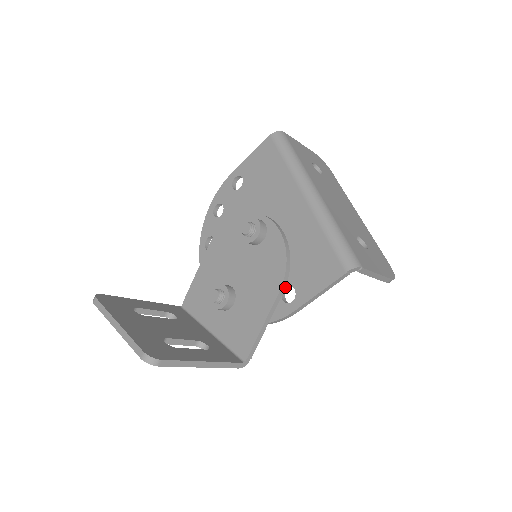
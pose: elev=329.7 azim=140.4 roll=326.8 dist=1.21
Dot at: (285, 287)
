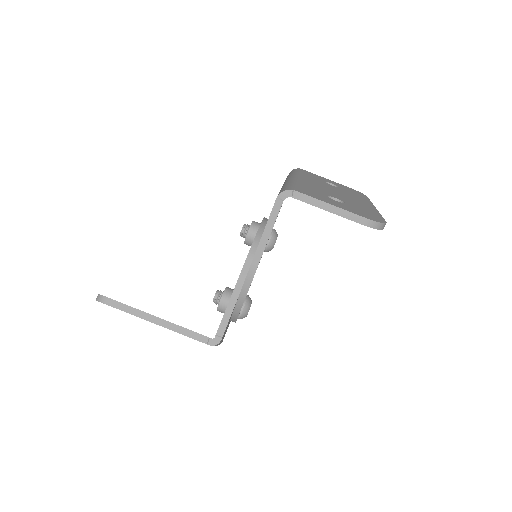
Dot at: occluded
